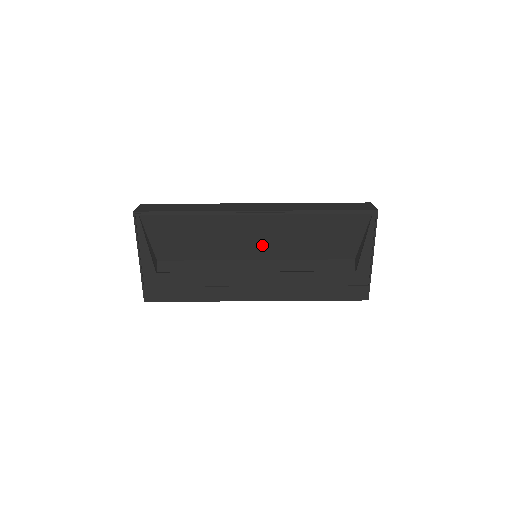
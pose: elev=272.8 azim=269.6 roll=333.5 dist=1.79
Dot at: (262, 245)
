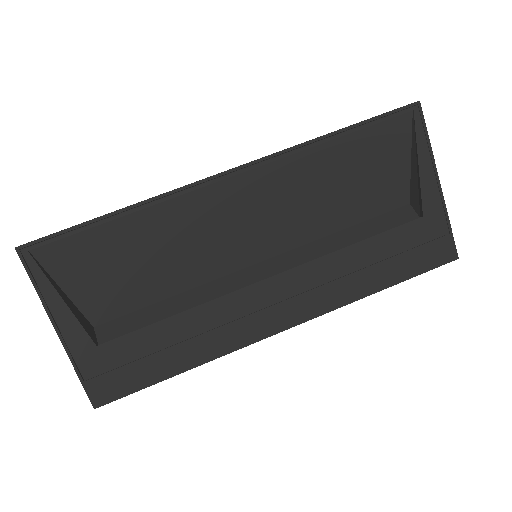
Dot at: (259, 231)
